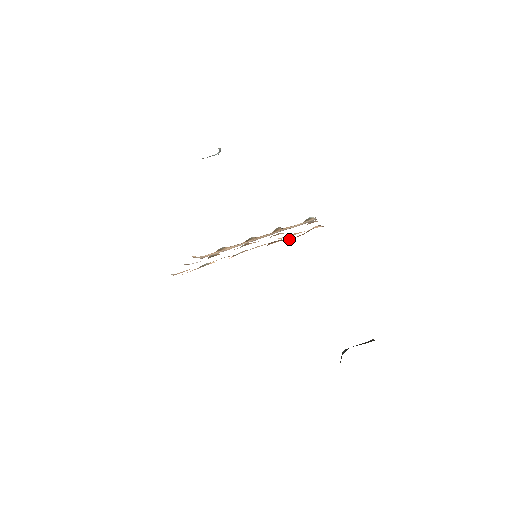
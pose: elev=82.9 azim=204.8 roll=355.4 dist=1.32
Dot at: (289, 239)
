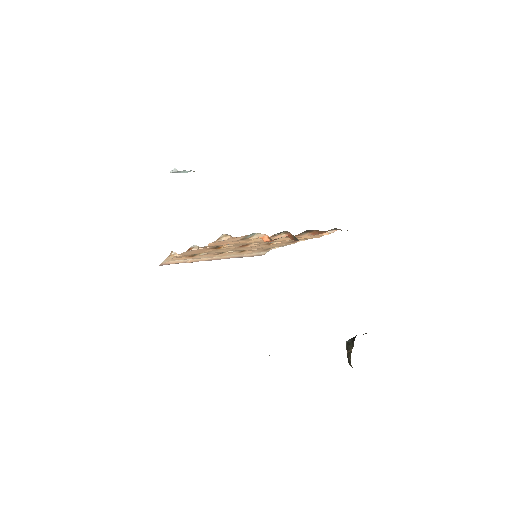
Dot at: (316, 233)
